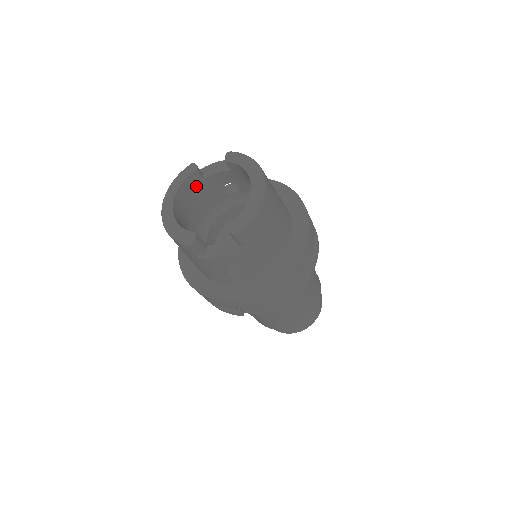
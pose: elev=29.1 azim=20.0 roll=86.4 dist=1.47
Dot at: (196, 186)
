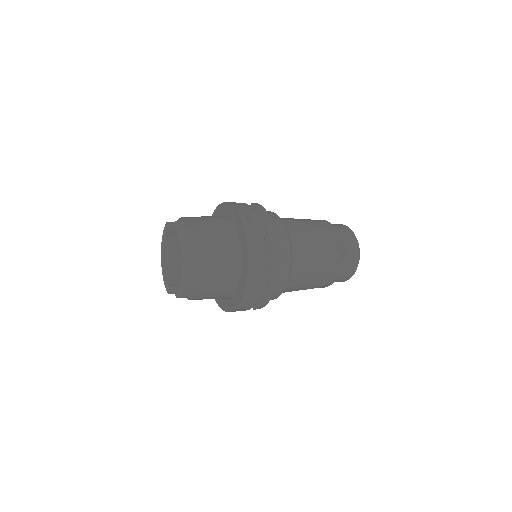
Dot at: occluded
